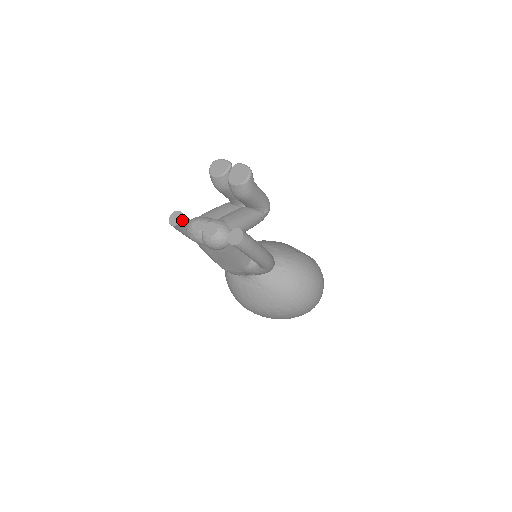
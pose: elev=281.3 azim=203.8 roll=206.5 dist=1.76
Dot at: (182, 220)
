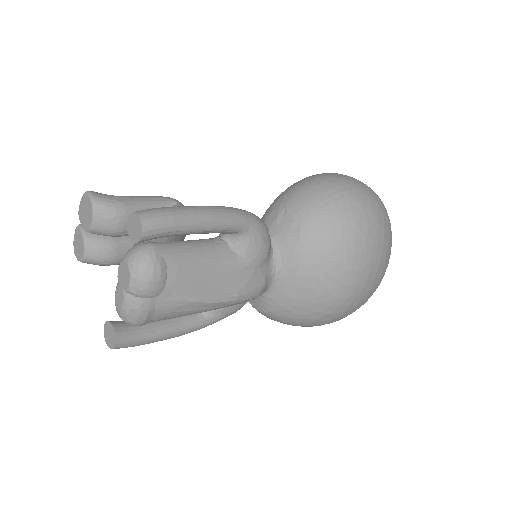
Dot at: (113, 325)
